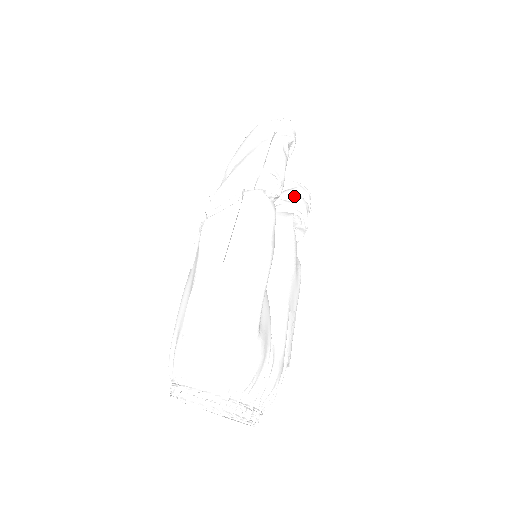
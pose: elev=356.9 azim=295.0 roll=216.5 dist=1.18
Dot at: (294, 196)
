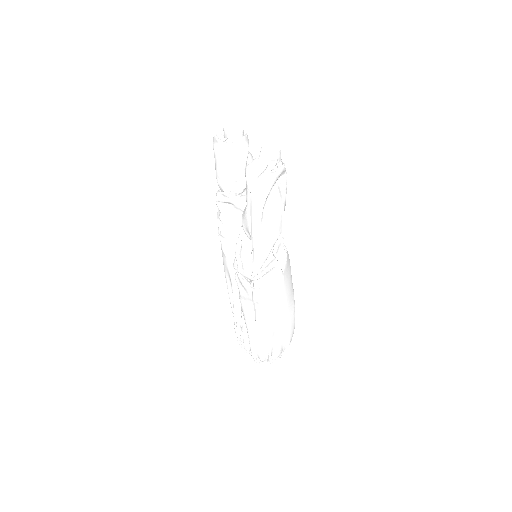
Dot at: (247, 161)
